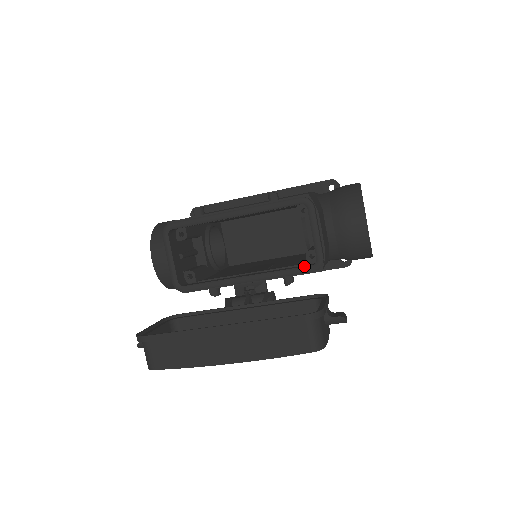
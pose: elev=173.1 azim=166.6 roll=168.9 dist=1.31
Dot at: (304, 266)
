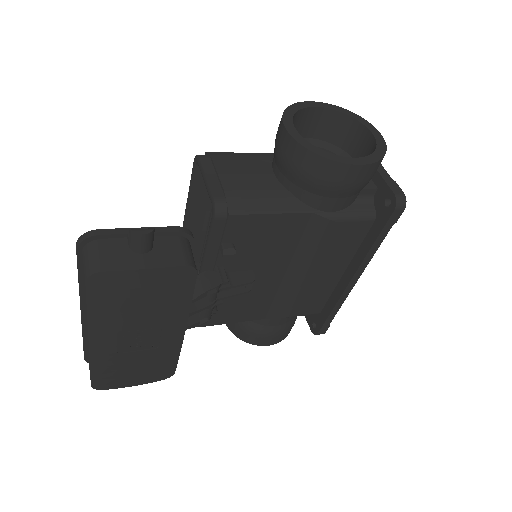
Dot at: (211, 221)
